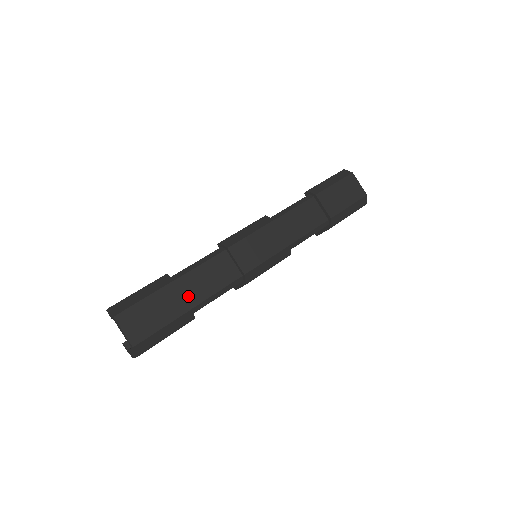
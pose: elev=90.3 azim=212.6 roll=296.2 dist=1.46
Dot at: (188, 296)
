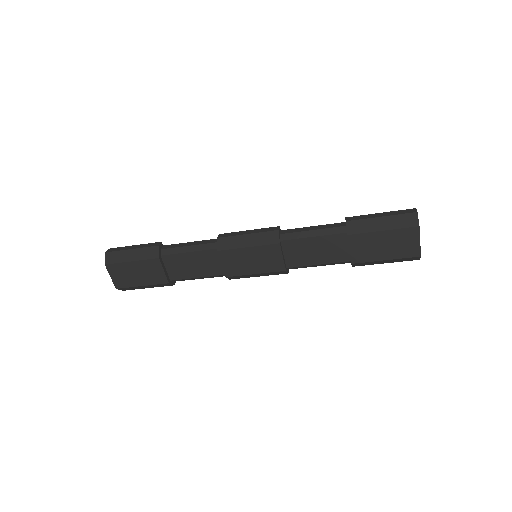
Dot at: (170, 271)
